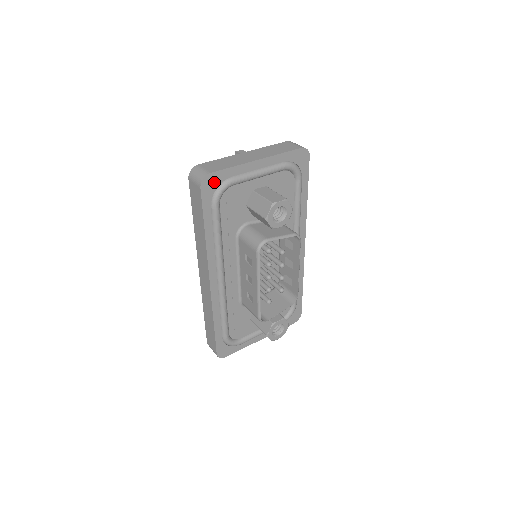
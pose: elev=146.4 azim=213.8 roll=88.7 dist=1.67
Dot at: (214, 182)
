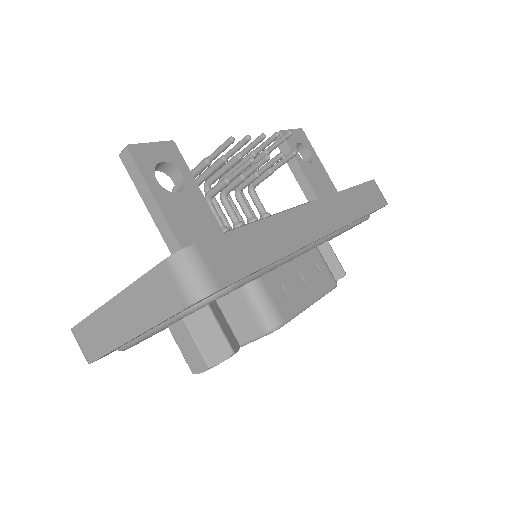
Dot at: occluded
